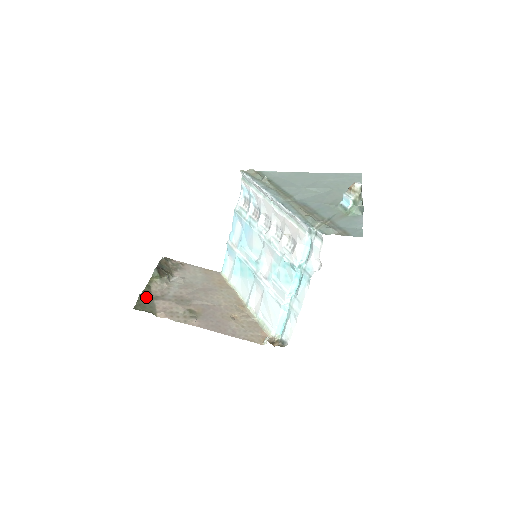
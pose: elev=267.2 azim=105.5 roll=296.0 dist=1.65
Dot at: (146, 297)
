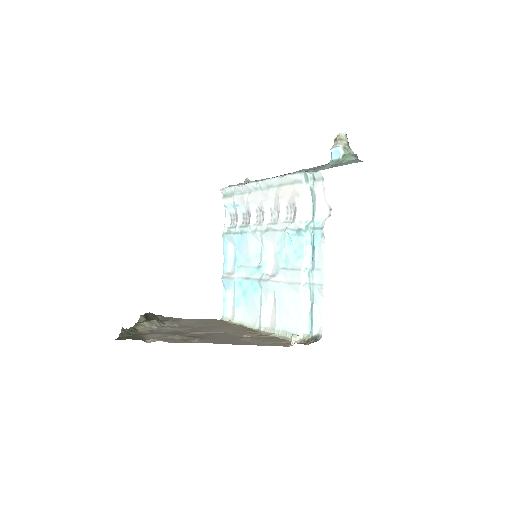
Dot at: (132, 334)
